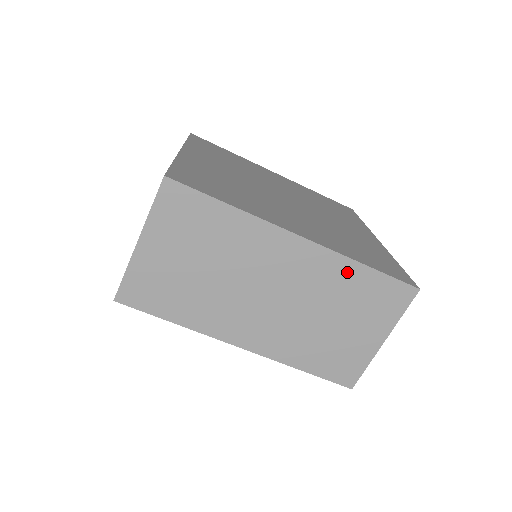
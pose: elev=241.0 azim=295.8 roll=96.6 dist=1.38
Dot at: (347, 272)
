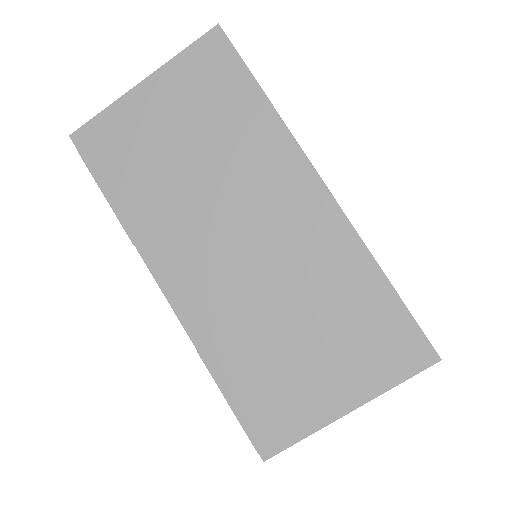
Dot at: (355, 269)
